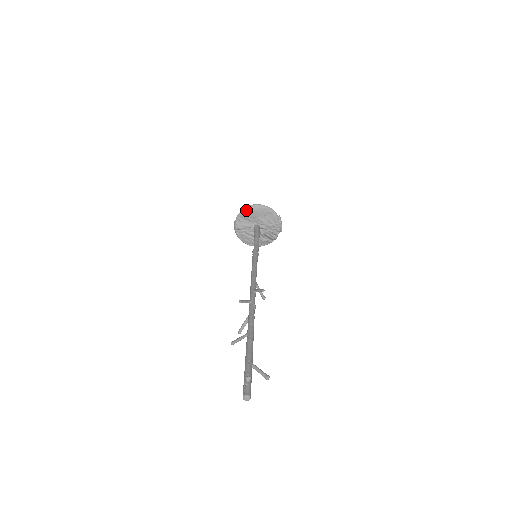
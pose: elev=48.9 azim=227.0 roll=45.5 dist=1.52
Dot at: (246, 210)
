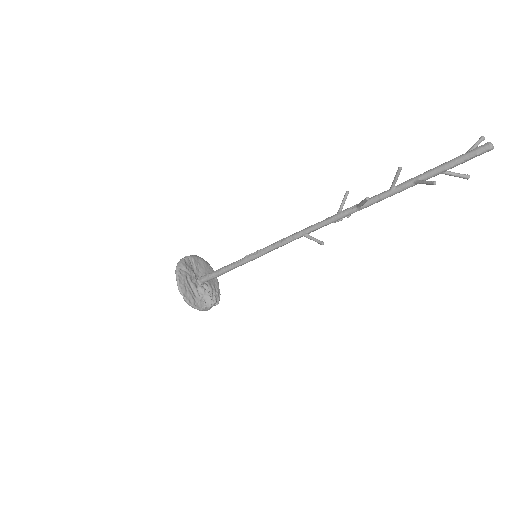
Dot at: (197, 257)
